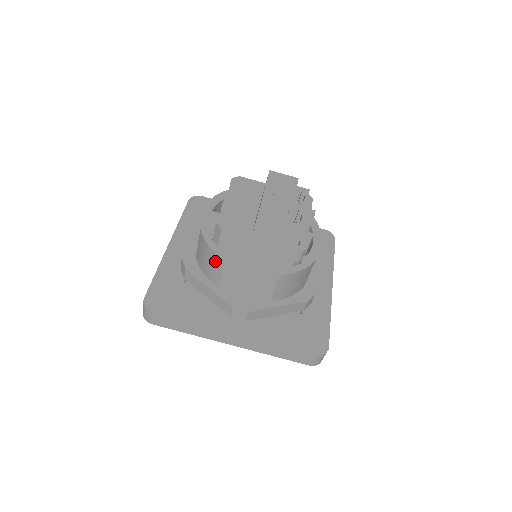
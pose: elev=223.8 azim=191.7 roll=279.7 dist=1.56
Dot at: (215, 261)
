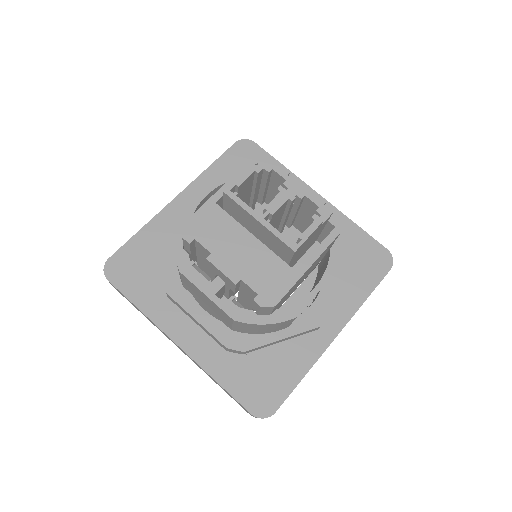
Dot at: (281, 325)
